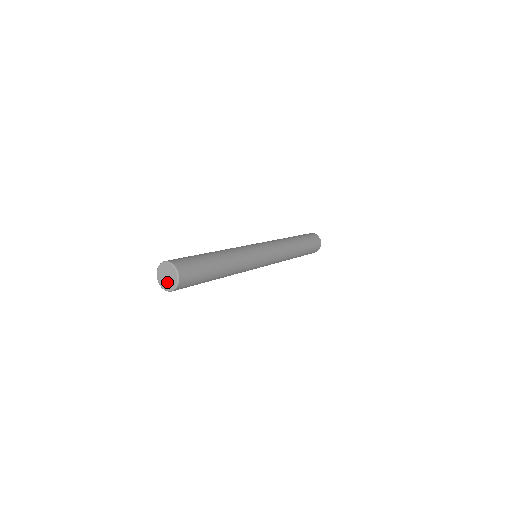
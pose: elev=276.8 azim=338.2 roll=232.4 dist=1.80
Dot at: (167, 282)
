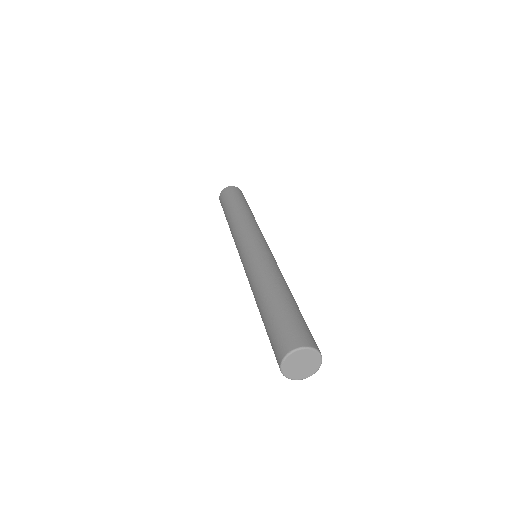
Dot at: (299, 371)
